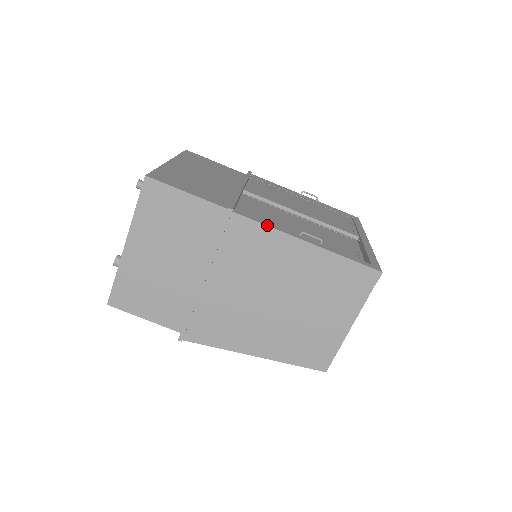
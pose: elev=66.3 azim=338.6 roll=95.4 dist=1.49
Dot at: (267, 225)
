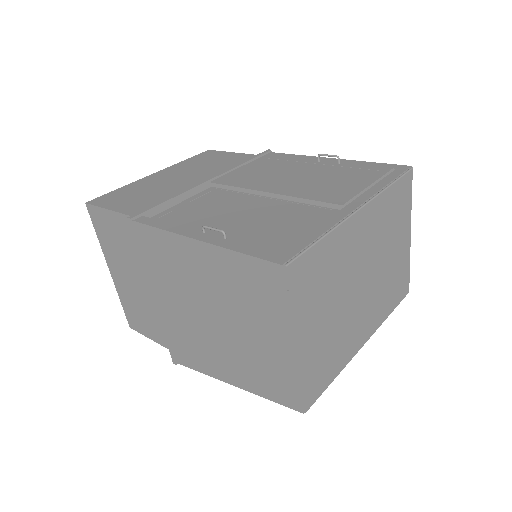
Dot at: (160, 228)
